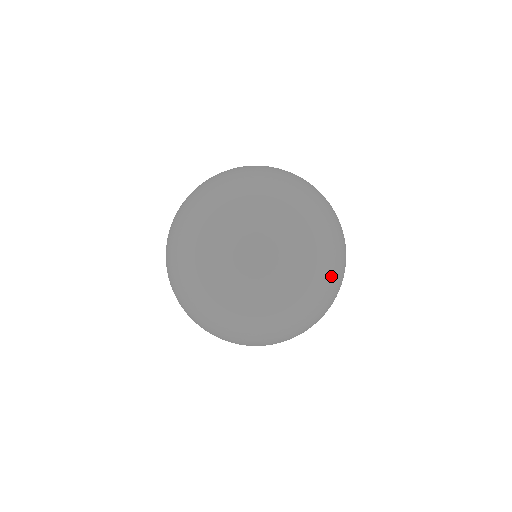
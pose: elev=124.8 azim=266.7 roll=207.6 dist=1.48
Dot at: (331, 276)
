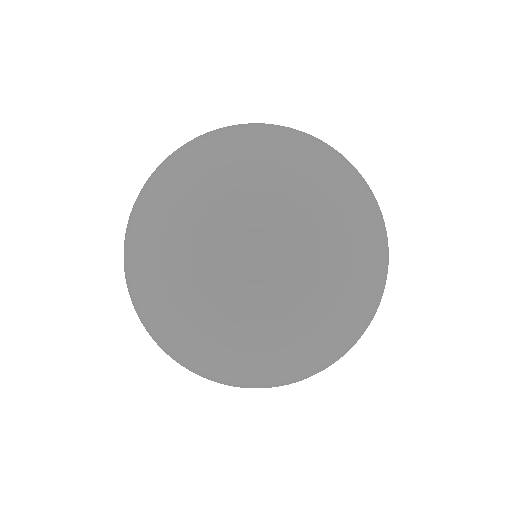
Dot at: (255, 381)
